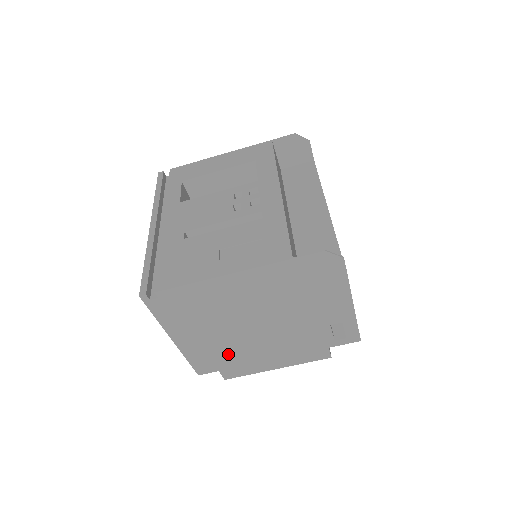
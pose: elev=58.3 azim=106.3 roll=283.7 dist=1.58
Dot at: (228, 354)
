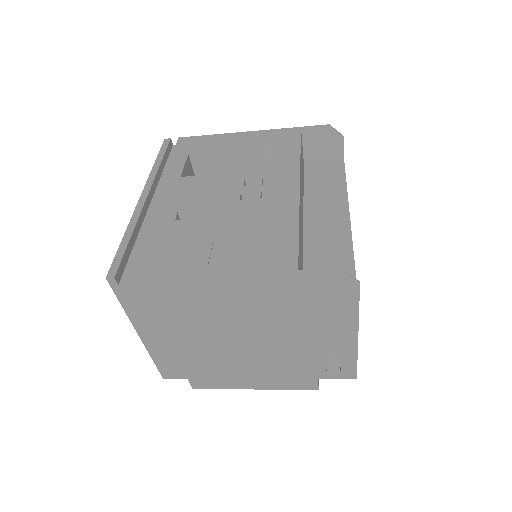
Dot at: (201, 363)
